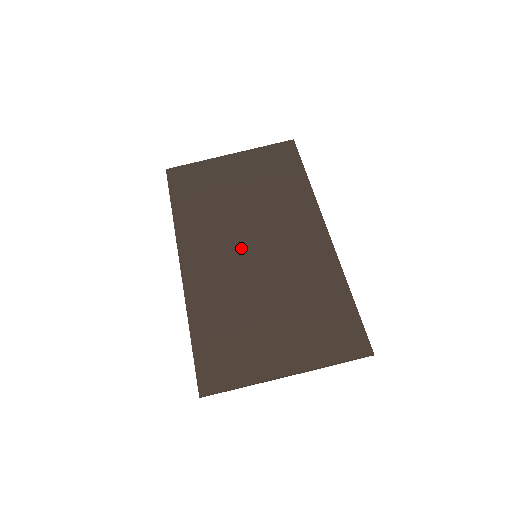
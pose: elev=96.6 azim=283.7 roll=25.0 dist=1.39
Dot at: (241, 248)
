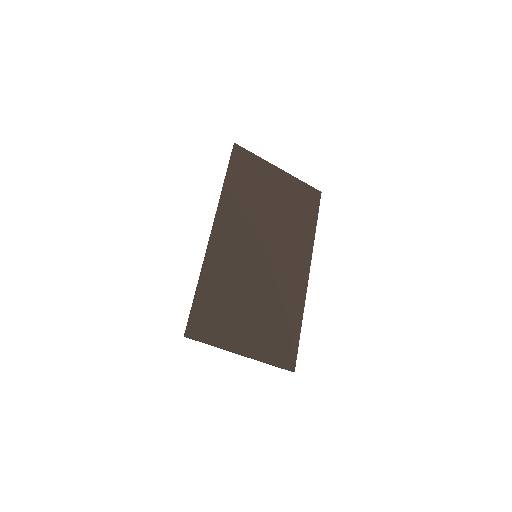
Dot at: (256, 247)
